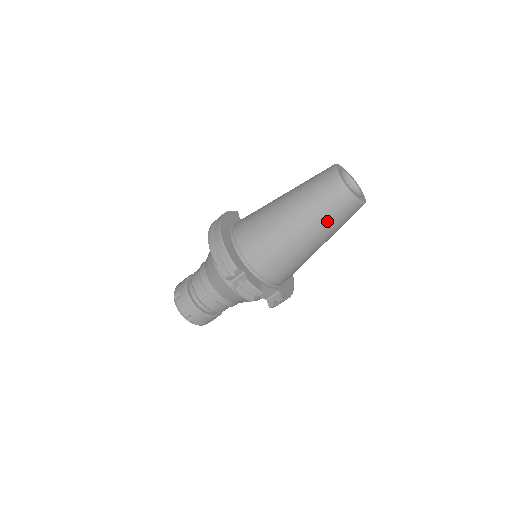
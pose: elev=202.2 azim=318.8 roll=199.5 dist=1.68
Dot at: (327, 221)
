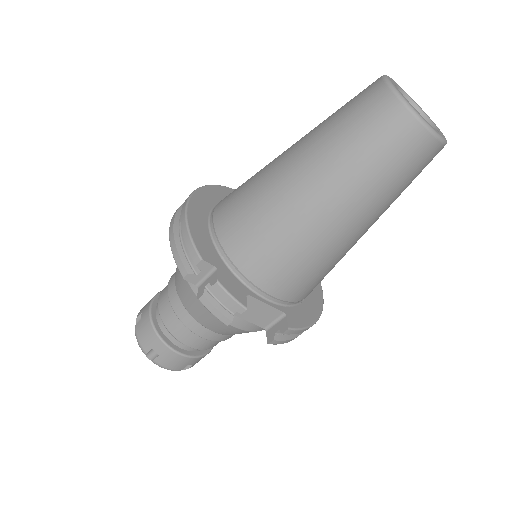
Dot at: (366, 172)
